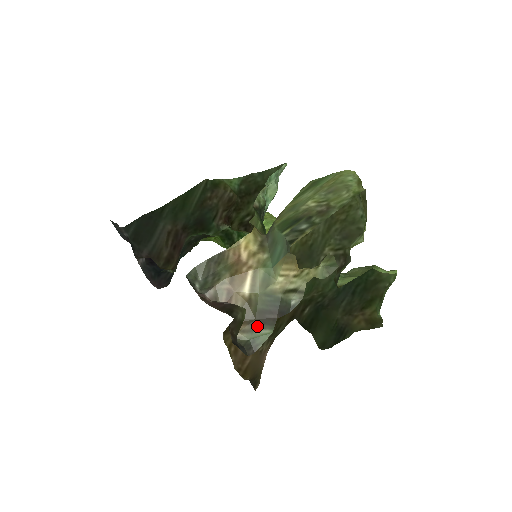
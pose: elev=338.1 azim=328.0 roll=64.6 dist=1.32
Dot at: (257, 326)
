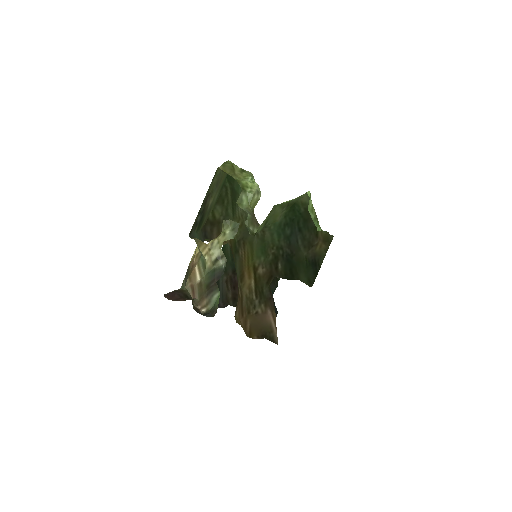
Dot at: (210, 295)
